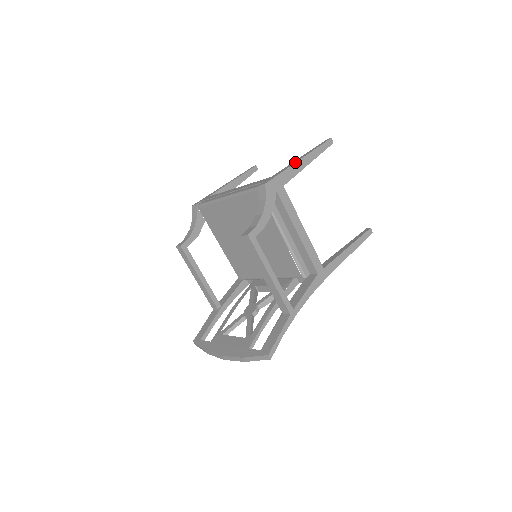
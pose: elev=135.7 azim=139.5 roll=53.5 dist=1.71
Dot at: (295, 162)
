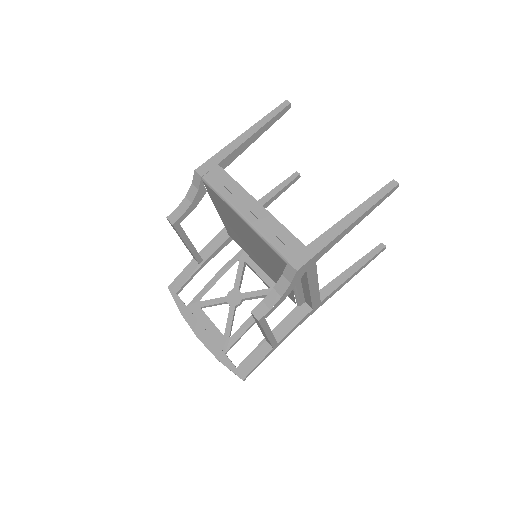
Dot at: (341, 232)
